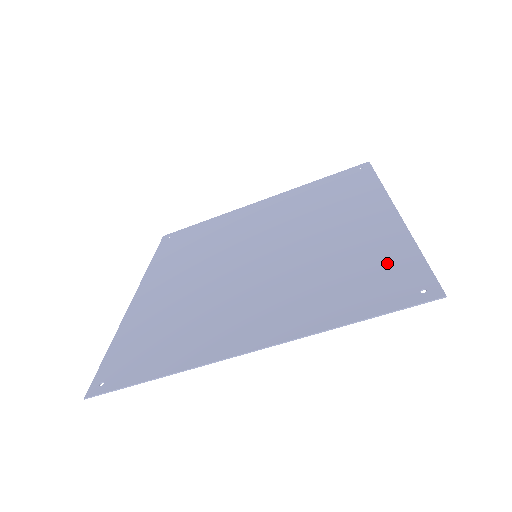
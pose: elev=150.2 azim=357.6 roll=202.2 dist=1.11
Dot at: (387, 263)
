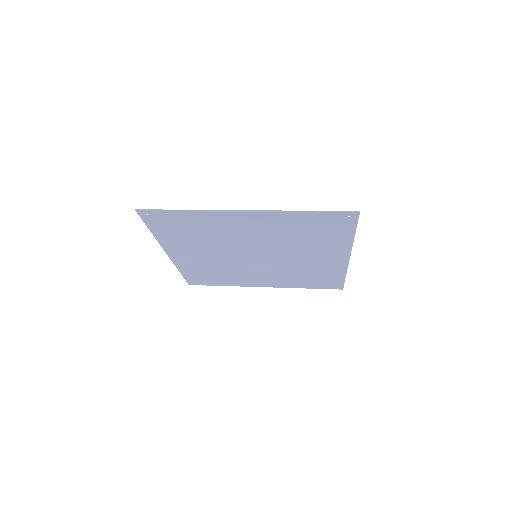
Dot at: (335, 232)
